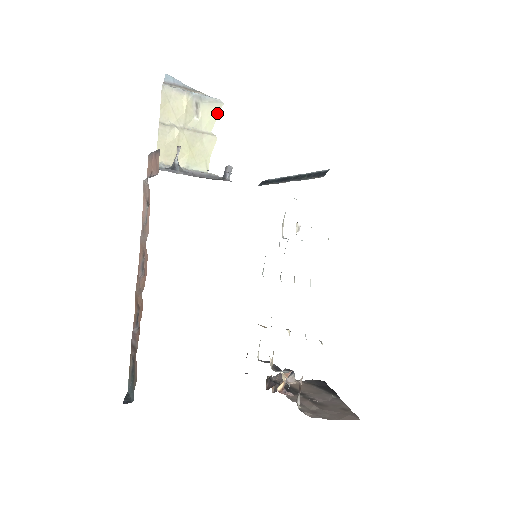
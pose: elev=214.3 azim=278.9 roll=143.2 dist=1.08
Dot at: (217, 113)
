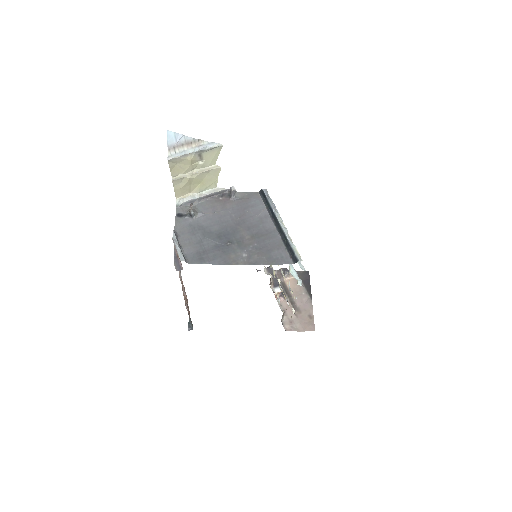
Dot at: (218, 153)
